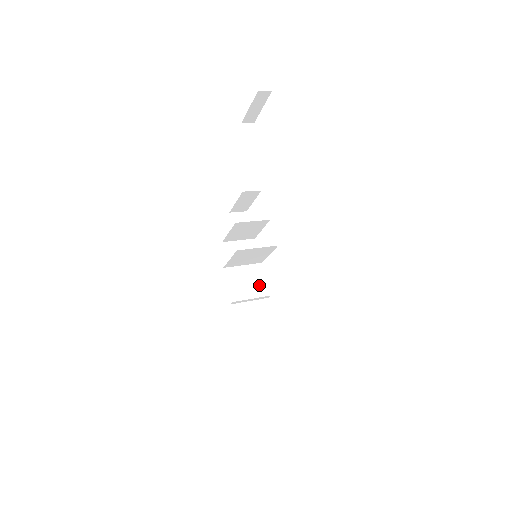
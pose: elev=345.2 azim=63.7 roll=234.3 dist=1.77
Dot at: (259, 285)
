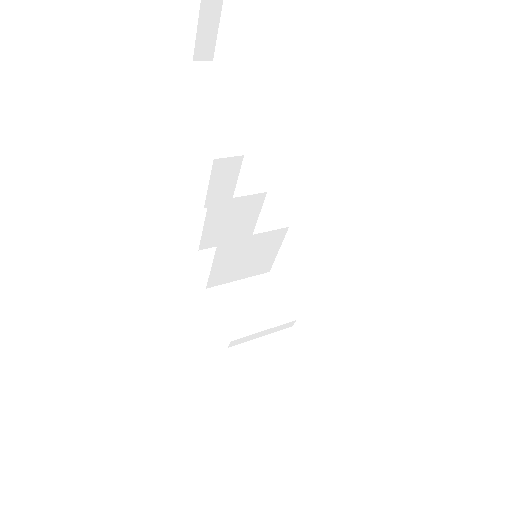
Dot at: (272, 307)
